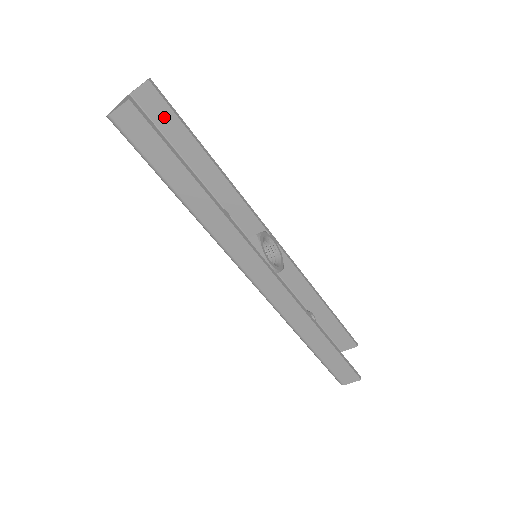
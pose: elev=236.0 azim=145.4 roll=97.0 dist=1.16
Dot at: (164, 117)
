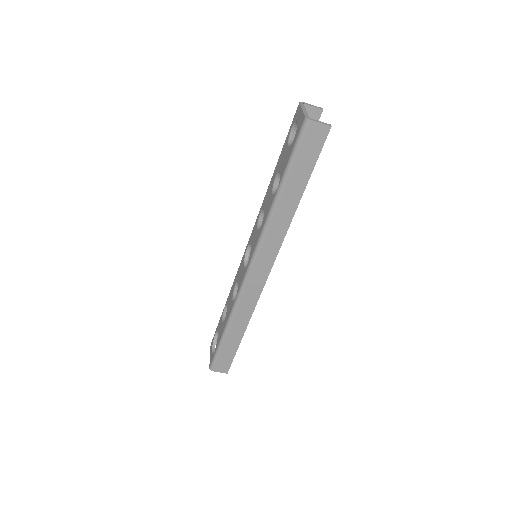
Dot at: occluded
